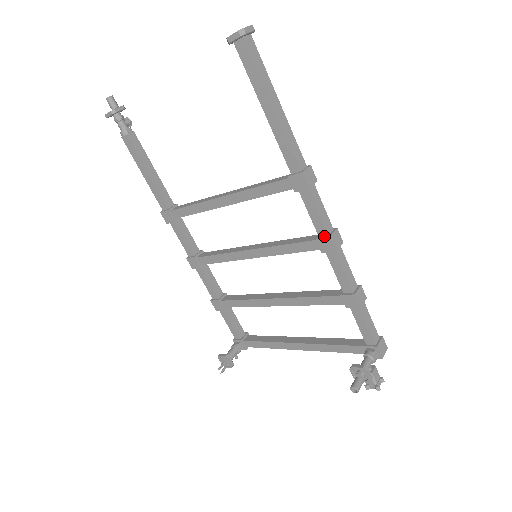
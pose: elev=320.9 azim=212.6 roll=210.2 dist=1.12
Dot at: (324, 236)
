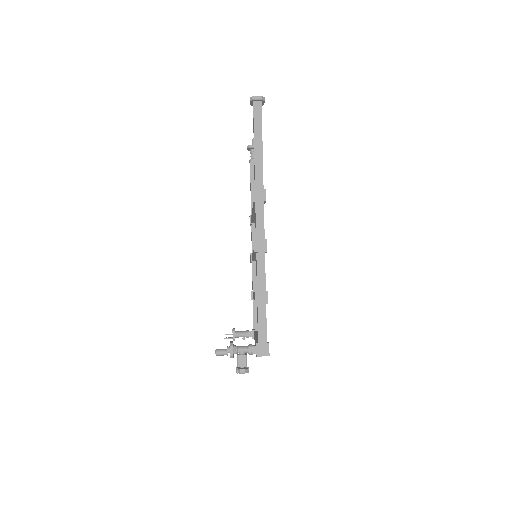
Dot at: (255, 240)
